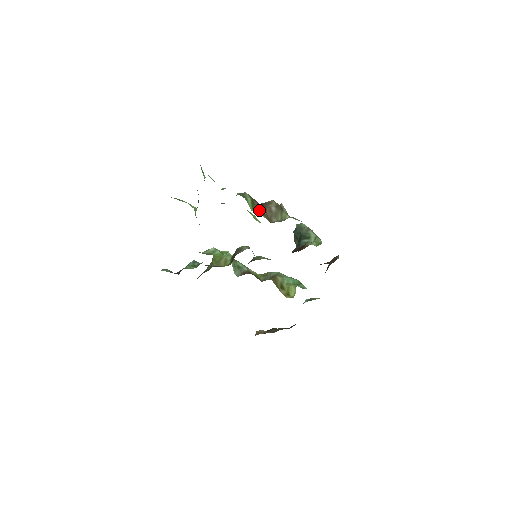
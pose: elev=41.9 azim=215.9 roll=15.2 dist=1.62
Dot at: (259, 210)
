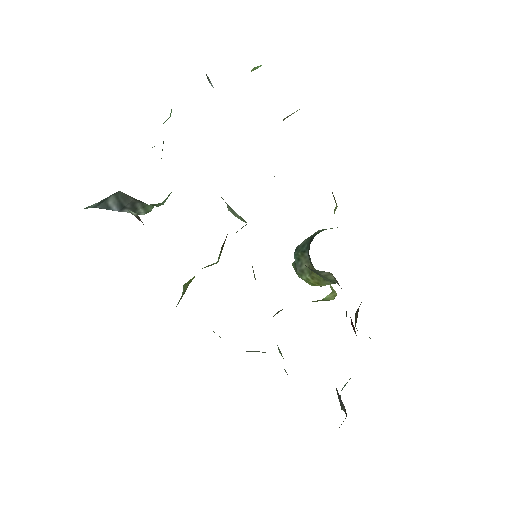
Dot at: occluded
